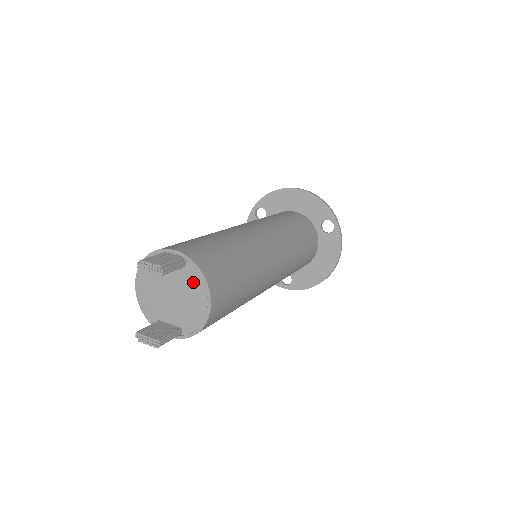
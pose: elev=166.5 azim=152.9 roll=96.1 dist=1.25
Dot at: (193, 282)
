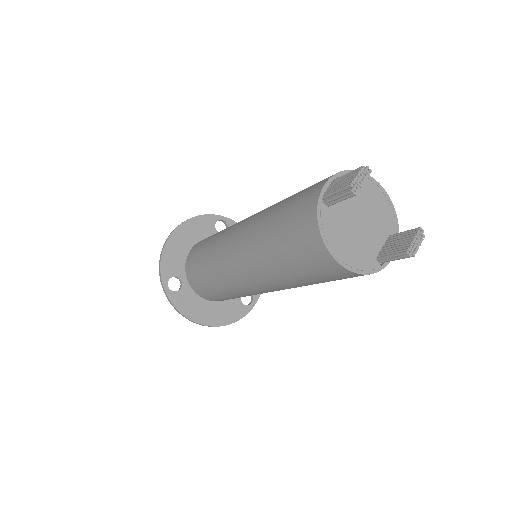
Dot at: occluded
